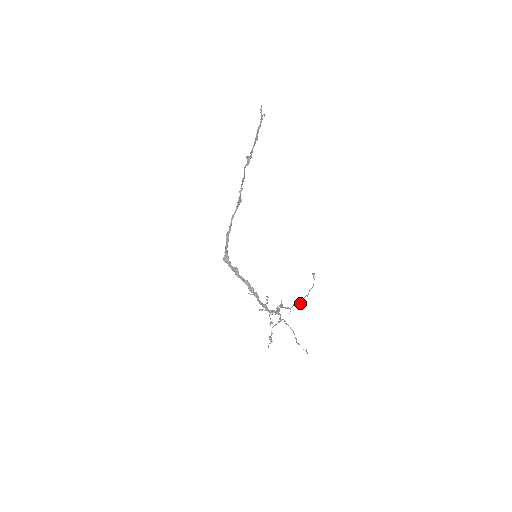
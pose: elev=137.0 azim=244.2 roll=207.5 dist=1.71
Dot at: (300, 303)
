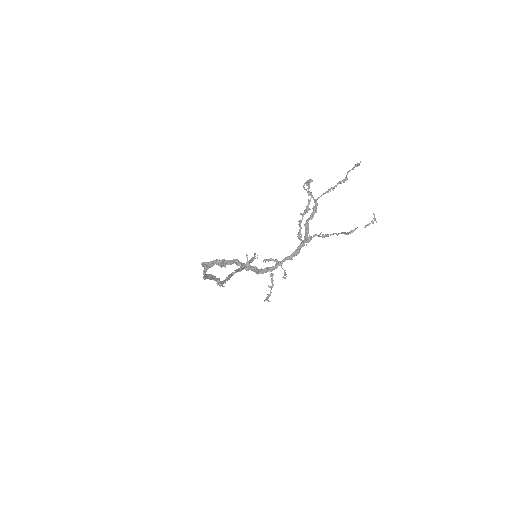
Dot at: (347, 178)
